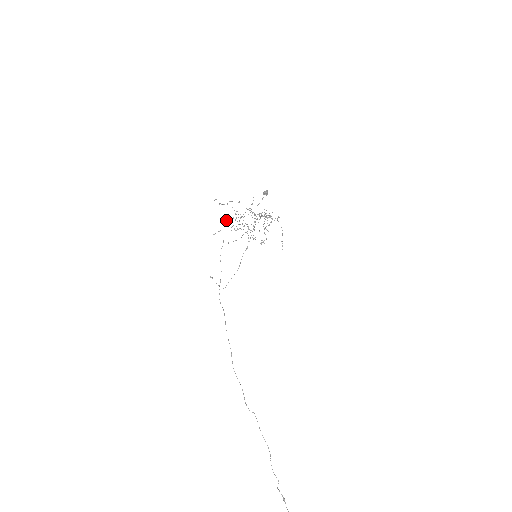
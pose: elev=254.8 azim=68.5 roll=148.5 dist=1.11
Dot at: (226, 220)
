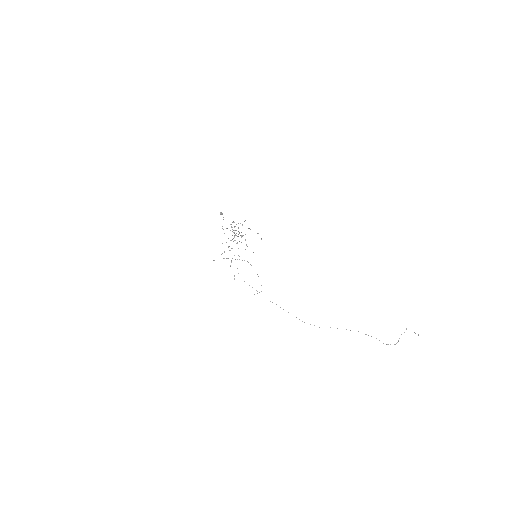
Dot at: occluded
